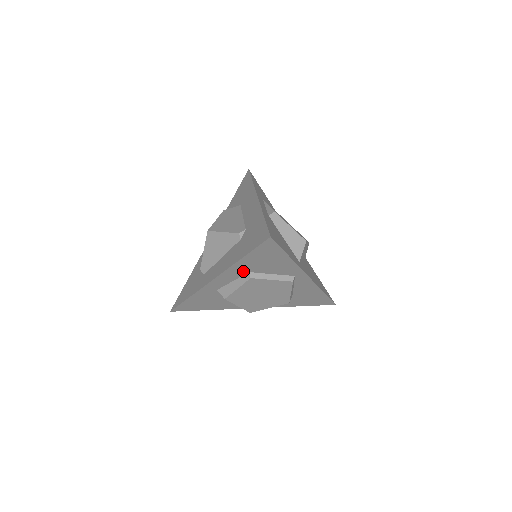
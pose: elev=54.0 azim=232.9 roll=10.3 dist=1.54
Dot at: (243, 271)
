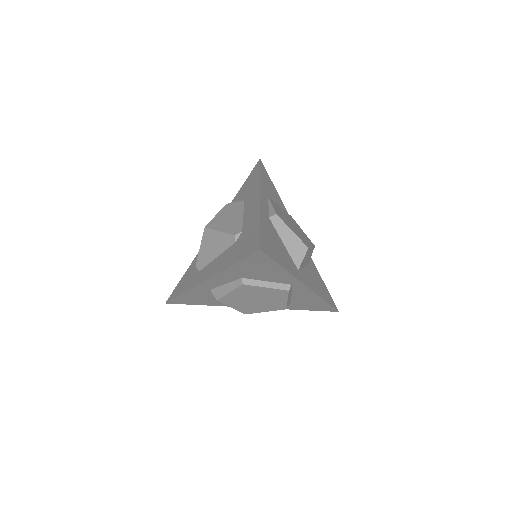
Dot at: (235, 276)
